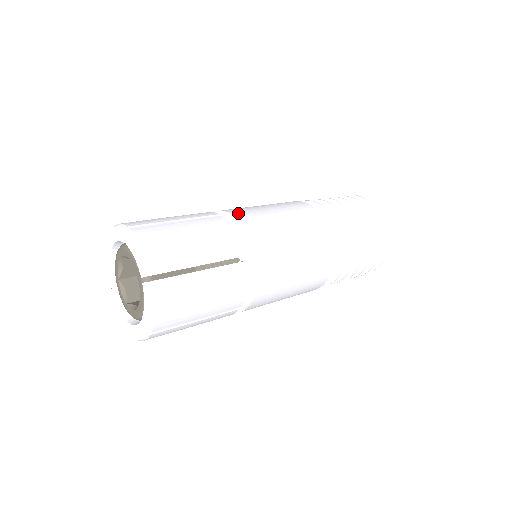
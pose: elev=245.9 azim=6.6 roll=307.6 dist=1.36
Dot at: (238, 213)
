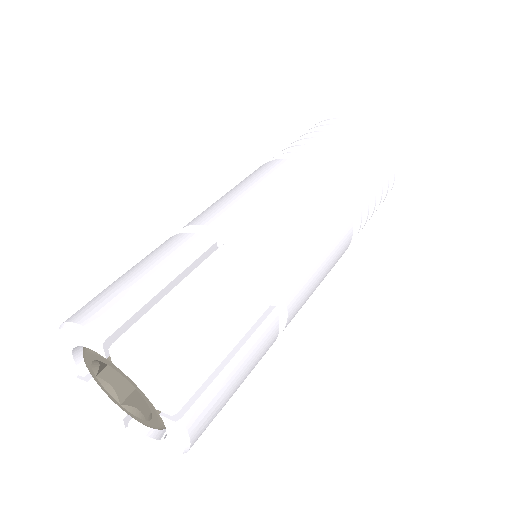
Dot at: (239, 228)
